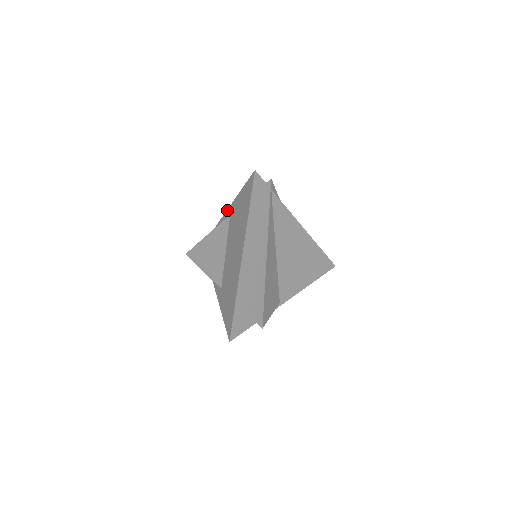
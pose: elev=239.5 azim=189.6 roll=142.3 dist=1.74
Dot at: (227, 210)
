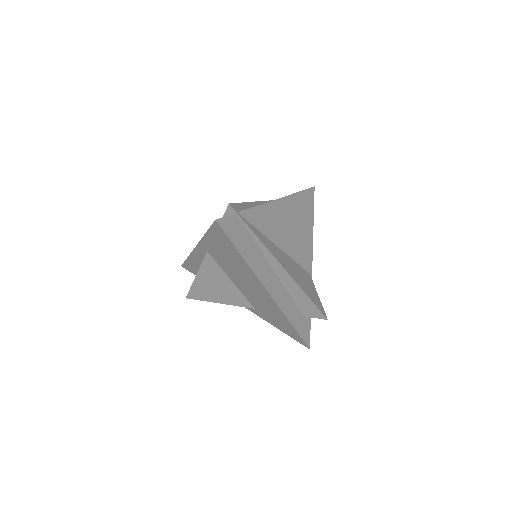
Dot at: (197, 246)
